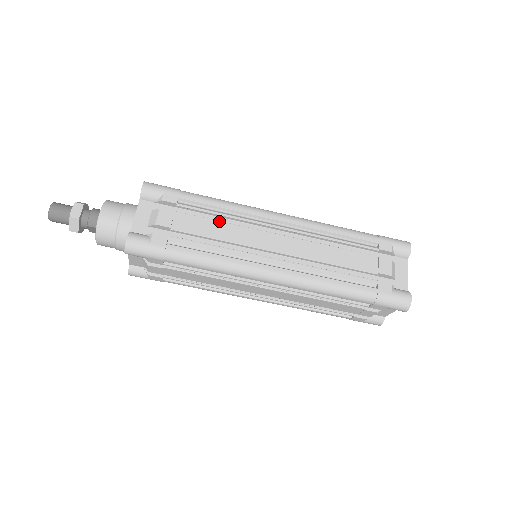
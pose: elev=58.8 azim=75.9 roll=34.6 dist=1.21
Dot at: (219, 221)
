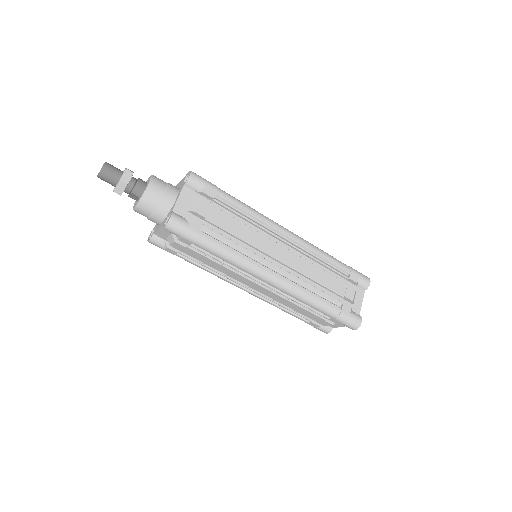
Dot at: (243, 223)
